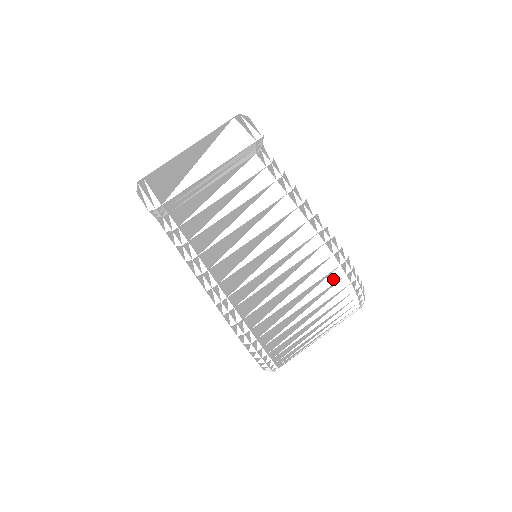
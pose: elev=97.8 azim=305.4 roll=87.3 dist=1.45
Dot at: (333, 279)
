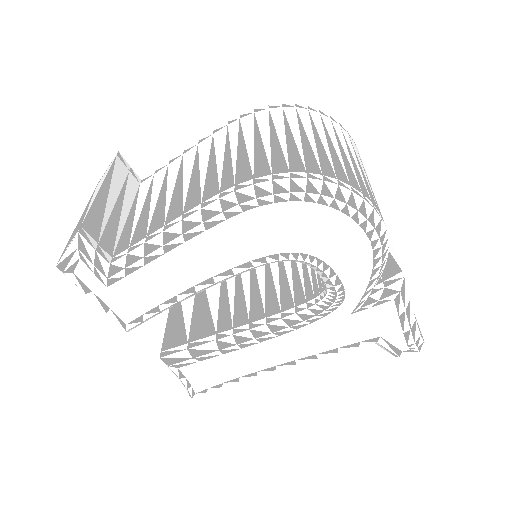
Dot at: (278, 114)
